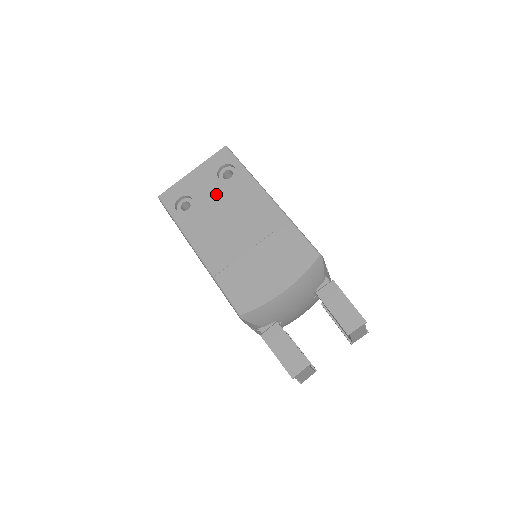
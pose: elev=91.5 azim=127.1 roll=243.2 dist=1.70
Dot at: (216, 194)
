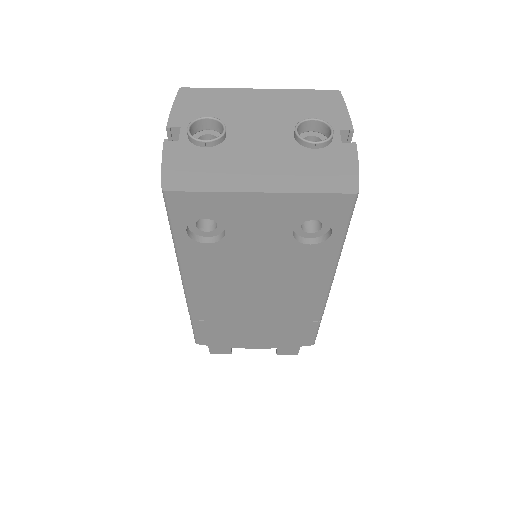
Dot at: (268, 250)
